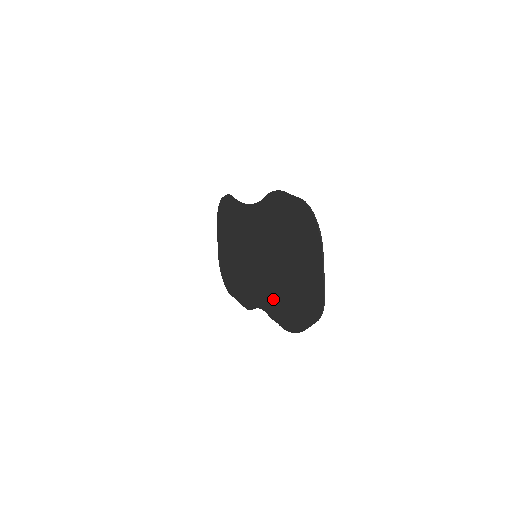
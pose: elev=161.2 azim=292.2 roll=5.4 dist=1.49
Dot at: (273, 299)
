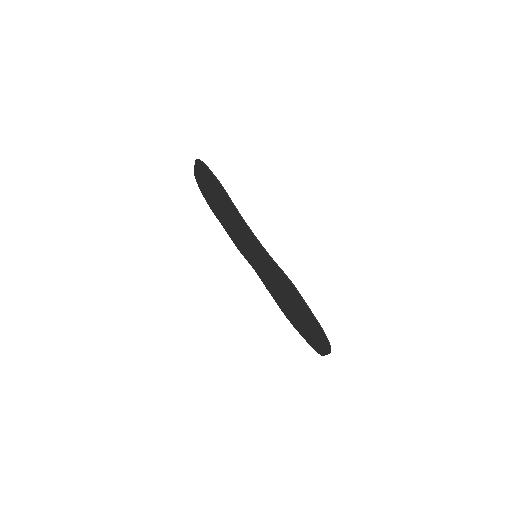
Dot at: (272, 290)
